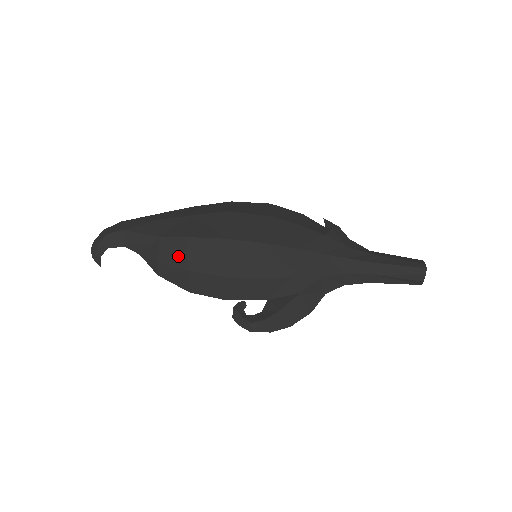
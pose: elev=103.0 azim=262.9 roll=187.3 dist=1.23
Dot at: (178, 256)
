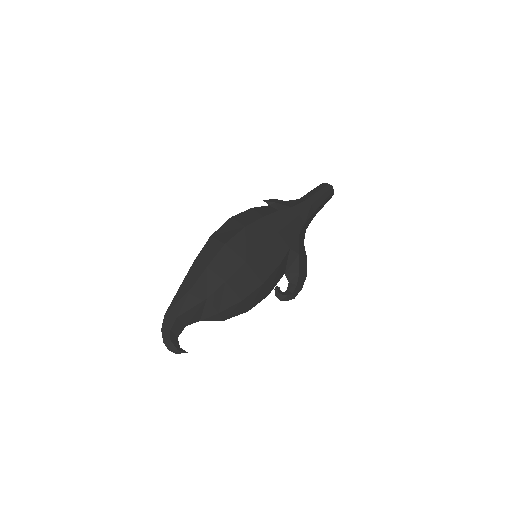
Dot at: (229, 298)
